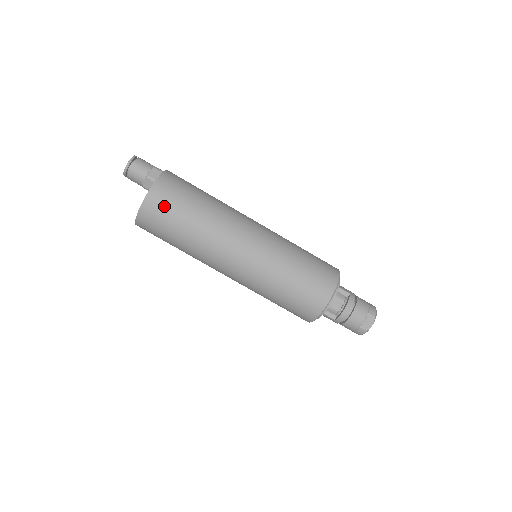
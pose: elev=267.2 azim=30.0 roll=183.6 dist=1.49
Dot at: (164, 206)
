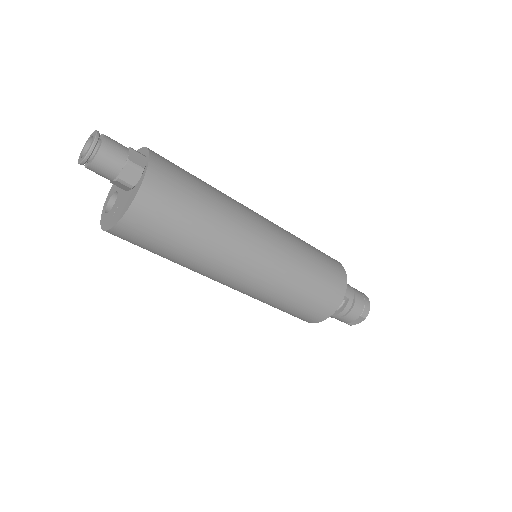
Dot at: (144, 235)
